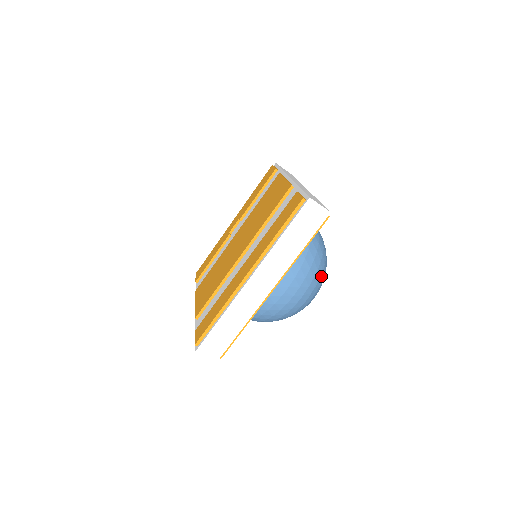
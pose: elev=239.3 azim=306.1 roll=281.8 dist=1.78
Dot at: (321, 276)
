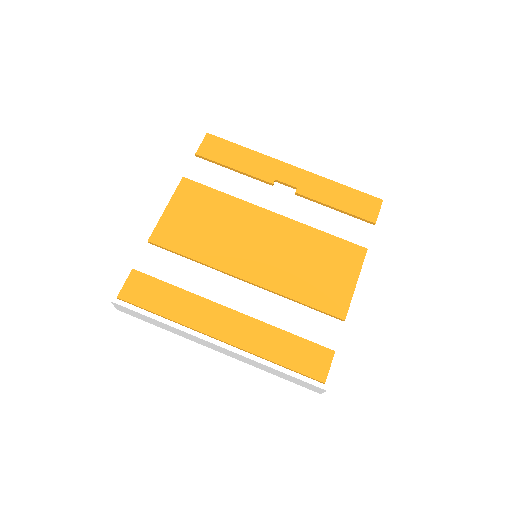
Dot at: occluded
